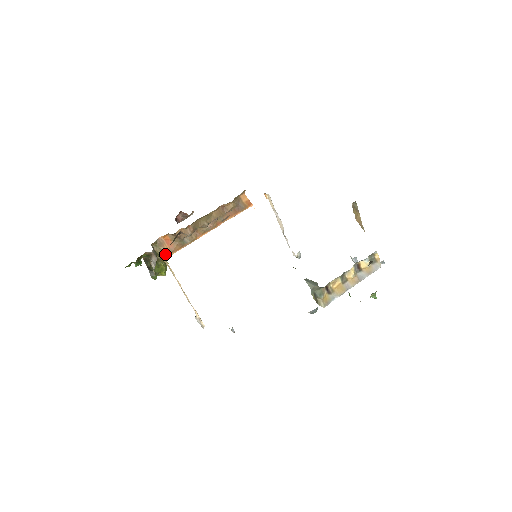
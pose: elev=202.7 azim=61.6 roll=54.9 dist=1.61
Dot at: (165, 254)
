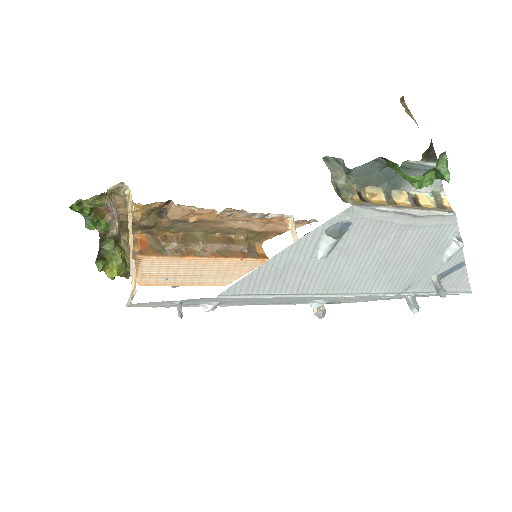
Dot at: occluded
